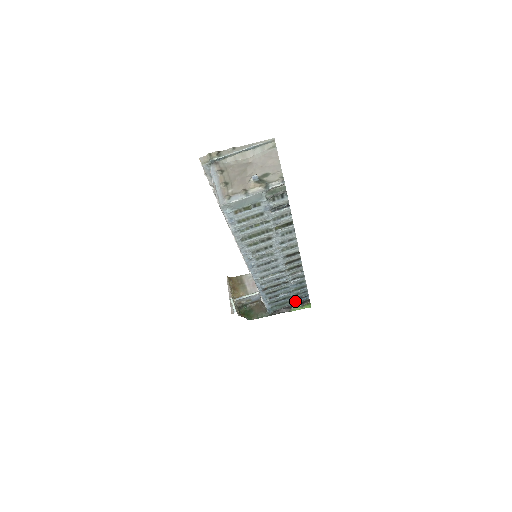
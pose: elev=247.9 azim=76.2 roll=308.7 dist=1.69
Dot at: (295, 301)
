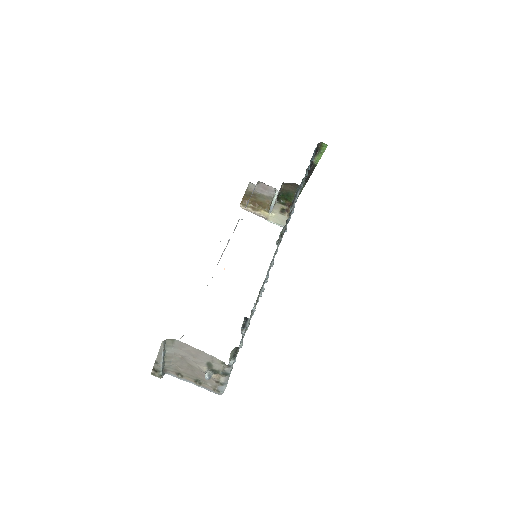
Dot at: occluded
